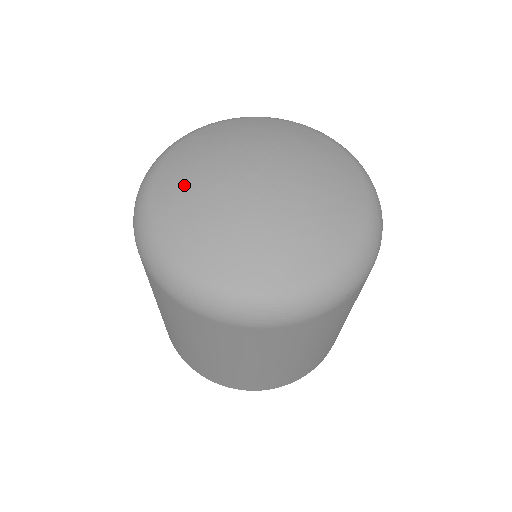
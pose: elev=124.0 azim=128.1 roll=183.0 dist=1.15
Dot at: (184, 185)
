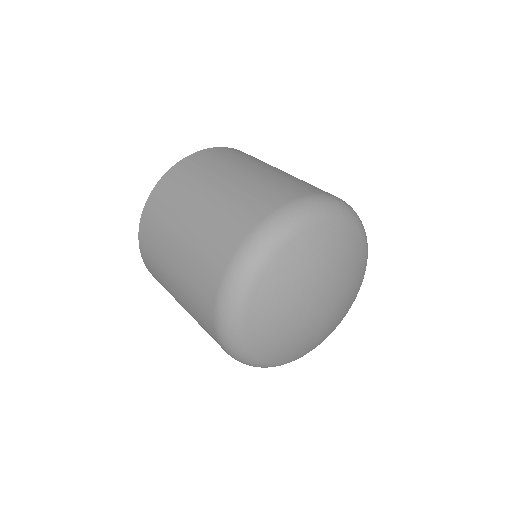
Dot at: (274, 331)
